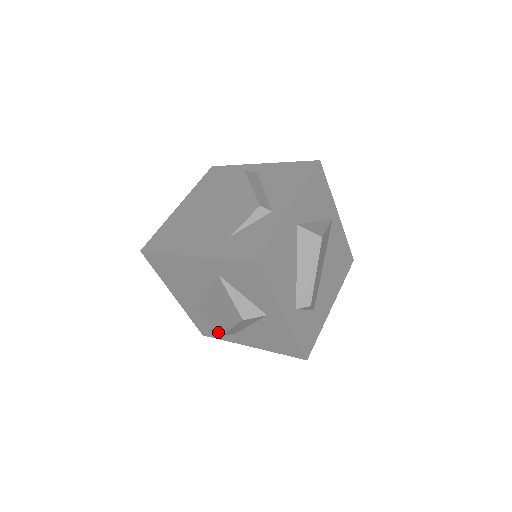
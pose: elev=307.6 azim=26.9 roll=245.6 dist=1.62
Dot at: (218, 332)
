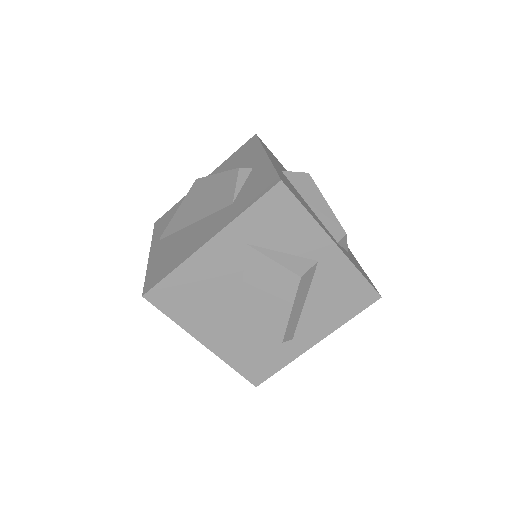
Dot at: (277, 342)
